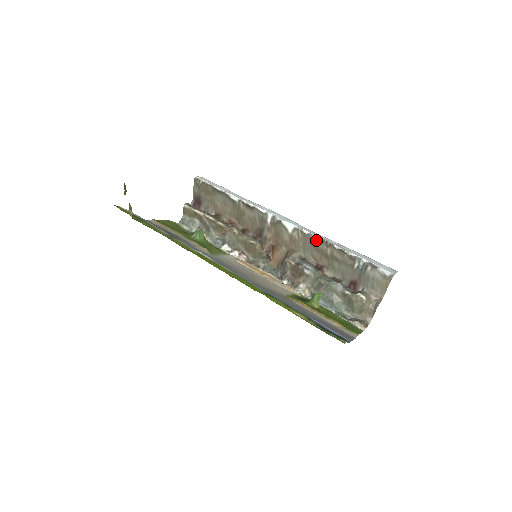
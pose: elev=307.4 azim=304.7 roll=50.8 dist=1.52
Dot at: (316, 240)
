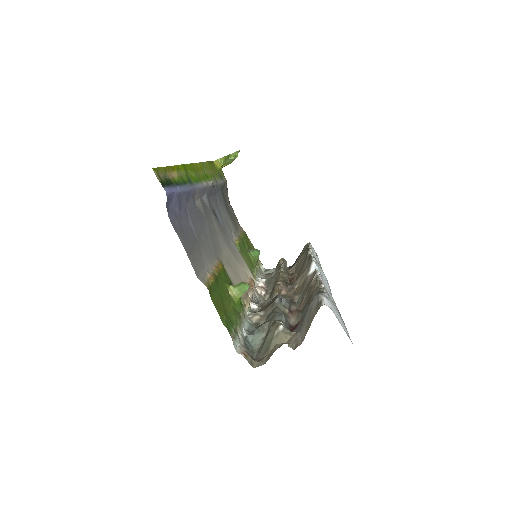
Dot at: (316, 279)
